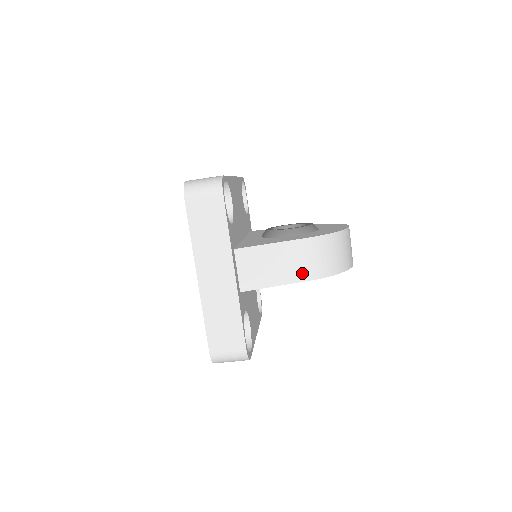
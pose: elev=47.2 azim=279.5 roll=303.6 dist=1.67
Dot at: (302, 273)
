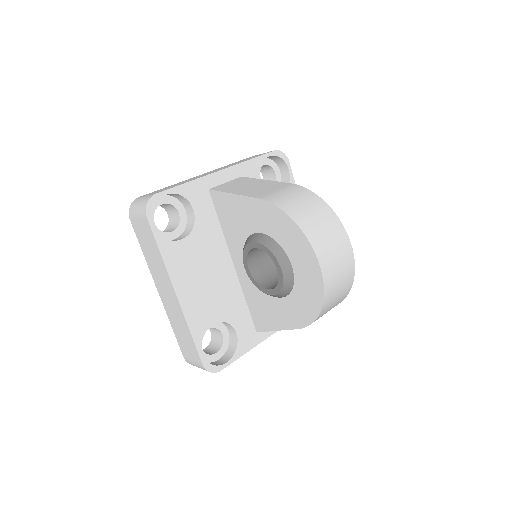
Dot at: occluded
